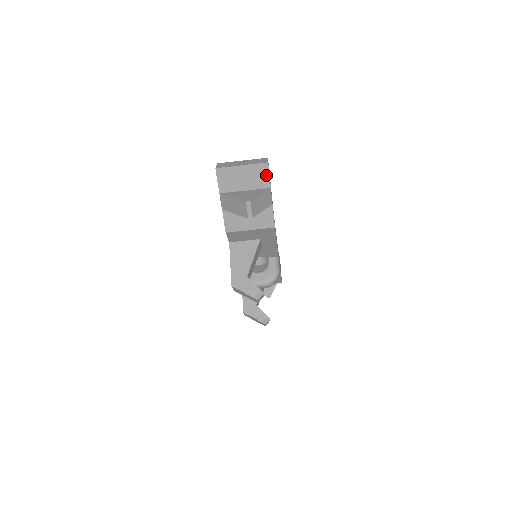
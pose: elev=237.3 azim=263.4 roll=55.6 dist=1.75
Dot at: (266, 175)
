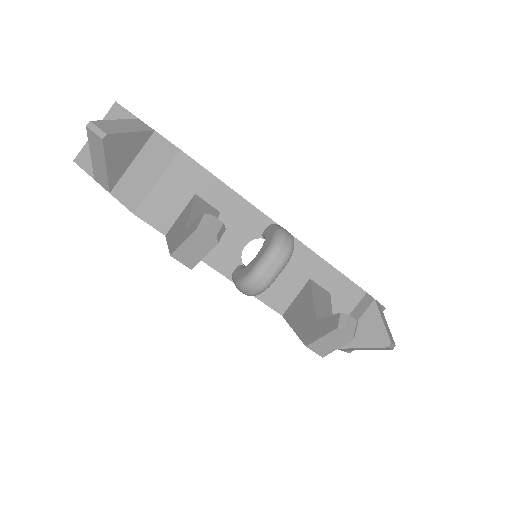
Dot at: (124, 114)
